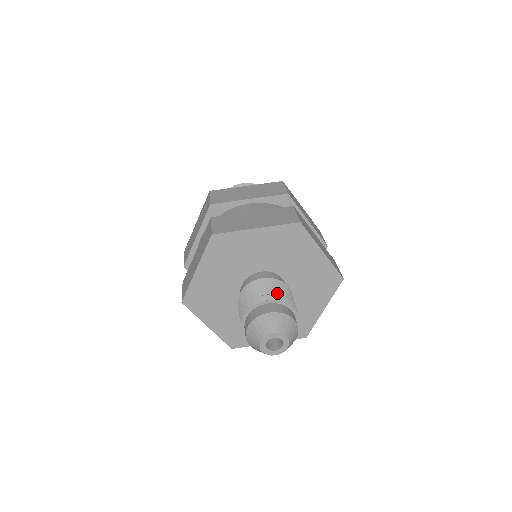
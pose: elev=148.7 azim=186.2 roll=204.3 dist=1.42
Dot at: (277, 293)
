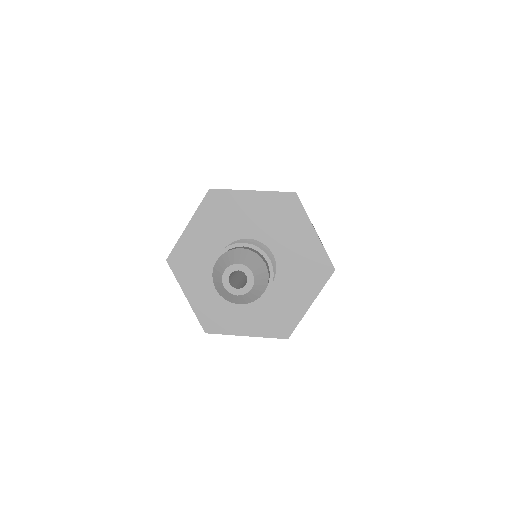
Dot at: occluded
